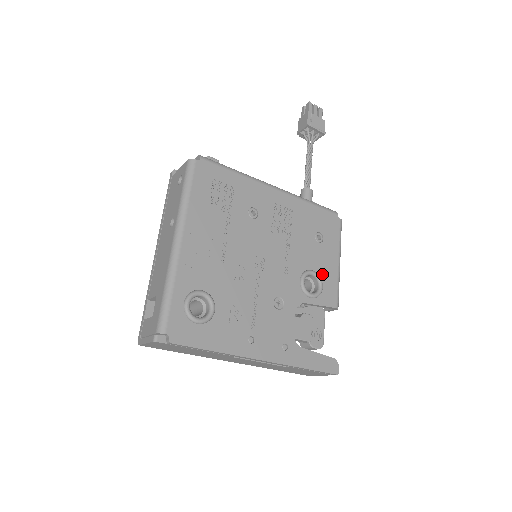
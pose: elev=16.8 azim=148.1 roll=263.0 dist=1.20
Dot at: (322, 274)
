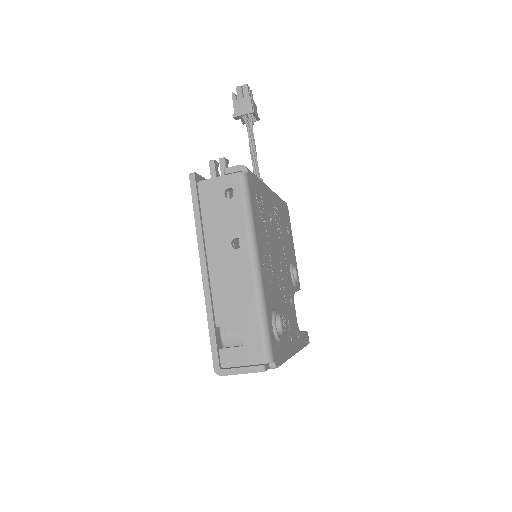
Dot at: occluded
